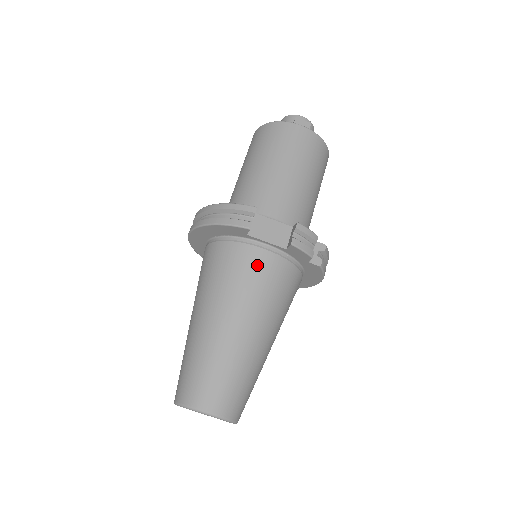
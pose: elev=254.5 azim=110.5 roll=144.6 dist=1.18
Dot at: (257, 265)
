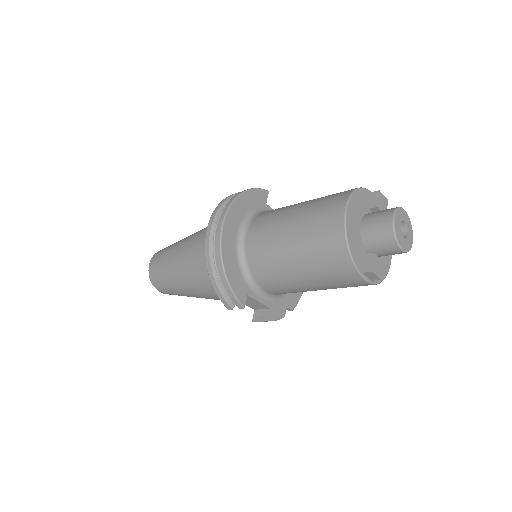
Dot at: occluded
